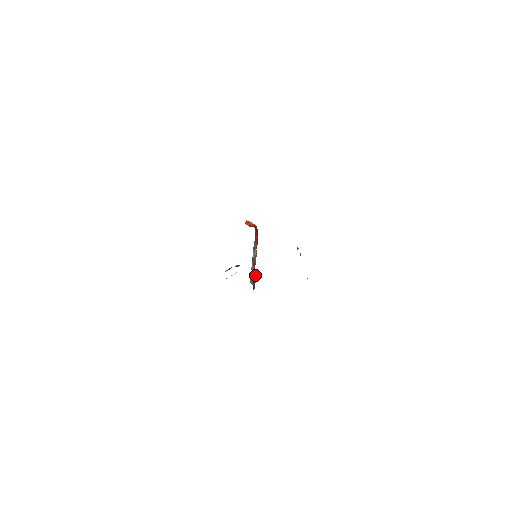
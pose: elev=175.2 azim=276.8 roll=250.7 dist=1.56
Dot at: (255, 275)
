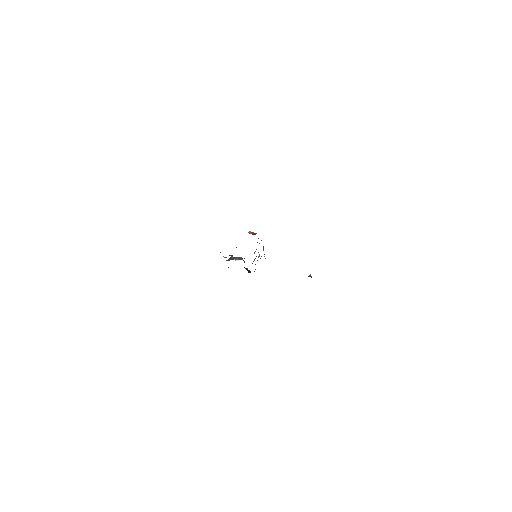
Dot at: occluded
